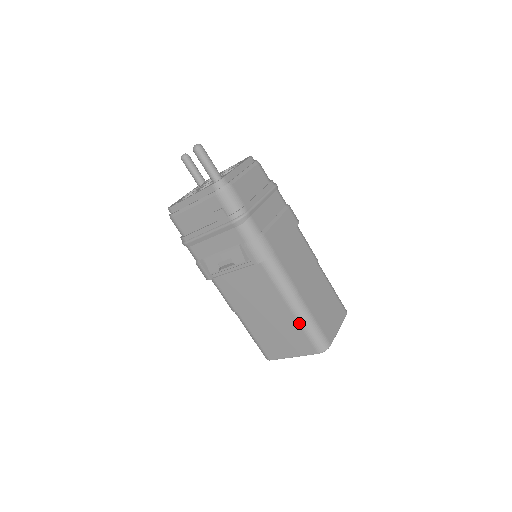
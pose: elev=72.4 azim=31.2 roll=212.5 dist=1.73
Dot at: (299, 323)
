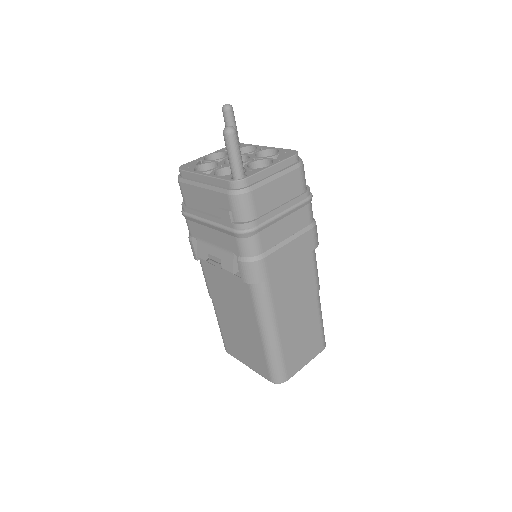
Dot at: (264, 350)
